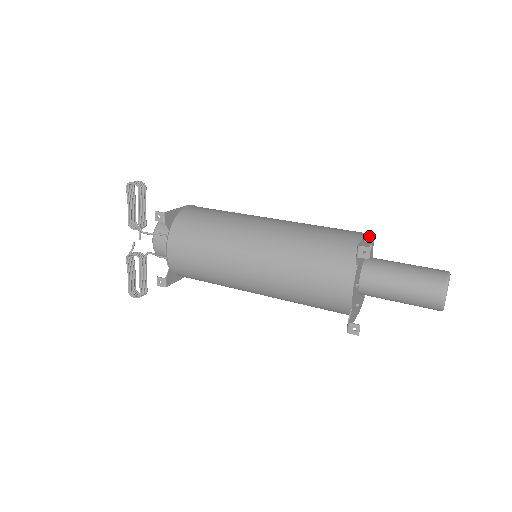
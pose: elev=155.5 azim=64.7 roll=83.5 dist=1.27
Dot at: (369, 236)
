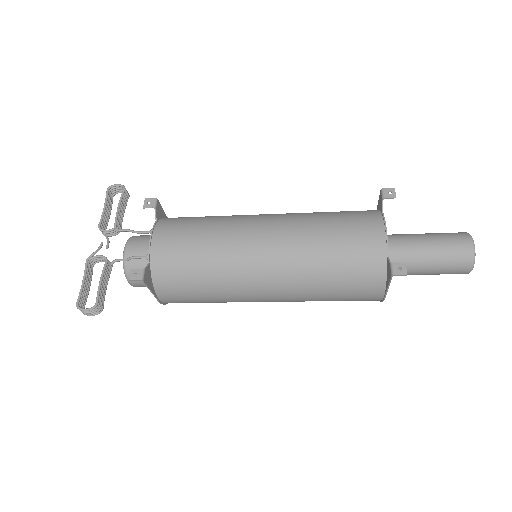
Dot at: occluded
